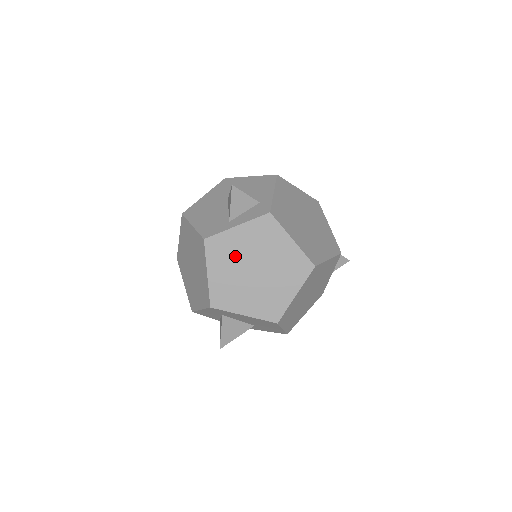
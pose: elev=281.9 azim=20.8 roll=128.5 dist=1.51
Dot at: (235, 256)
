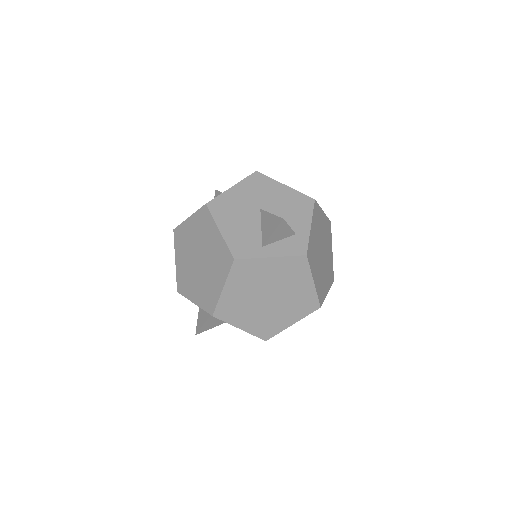
Dot at: (256, 281)
